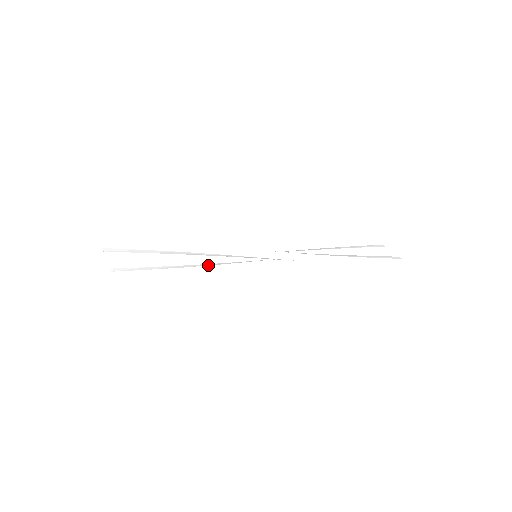
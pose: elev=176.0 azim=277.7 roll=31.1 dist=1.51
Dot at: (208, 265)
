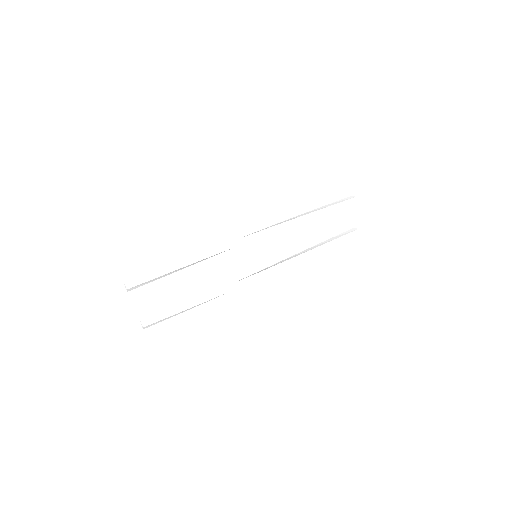
Dot at: occluded
